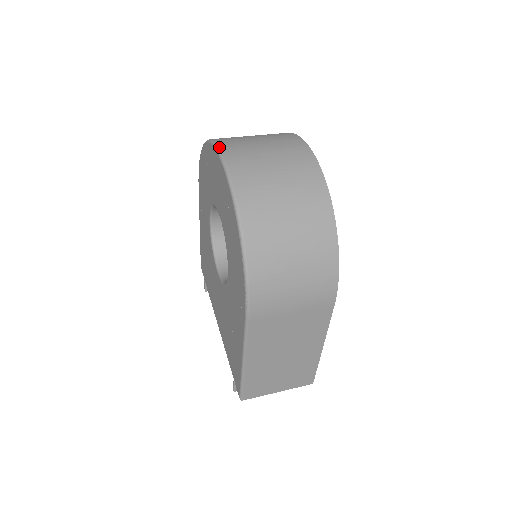
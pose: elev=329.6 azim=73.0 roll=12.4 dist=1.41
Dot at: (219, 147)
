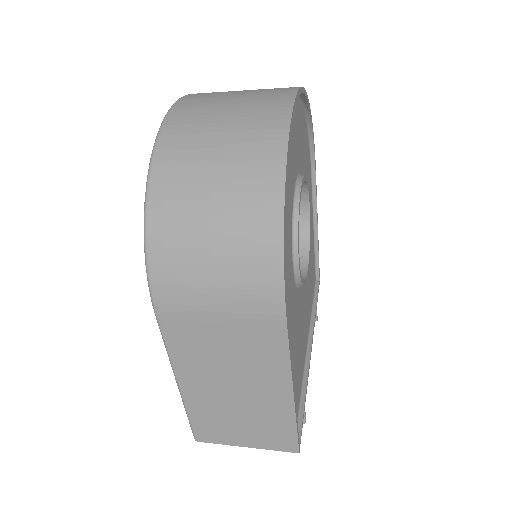
Dot at: occluded
